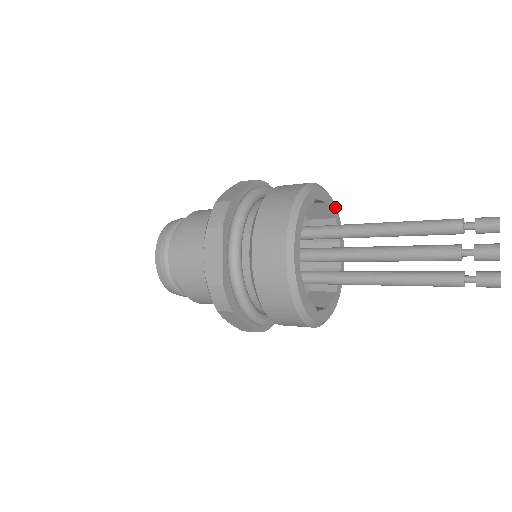
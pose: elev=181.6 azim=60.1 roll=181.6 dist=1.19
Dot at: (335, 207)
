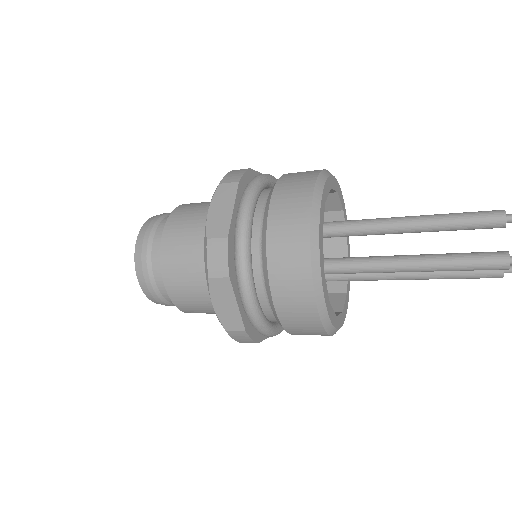
Dot at: (335, 180)
